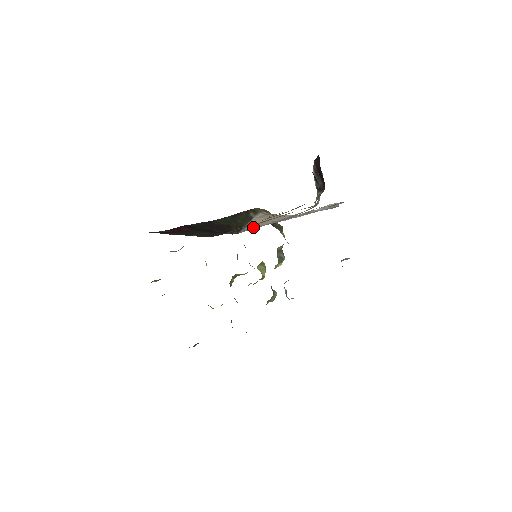
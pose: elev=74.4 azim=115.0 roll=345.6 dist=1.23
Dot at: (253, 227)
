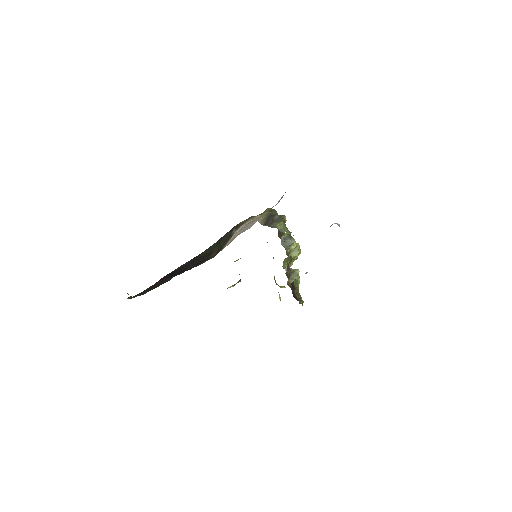
Dot at: (227, 245)
